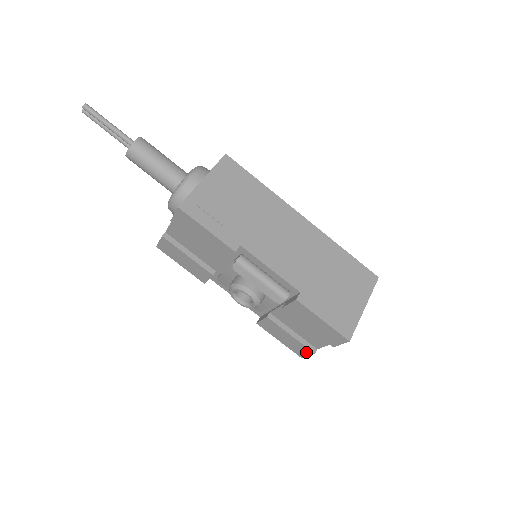
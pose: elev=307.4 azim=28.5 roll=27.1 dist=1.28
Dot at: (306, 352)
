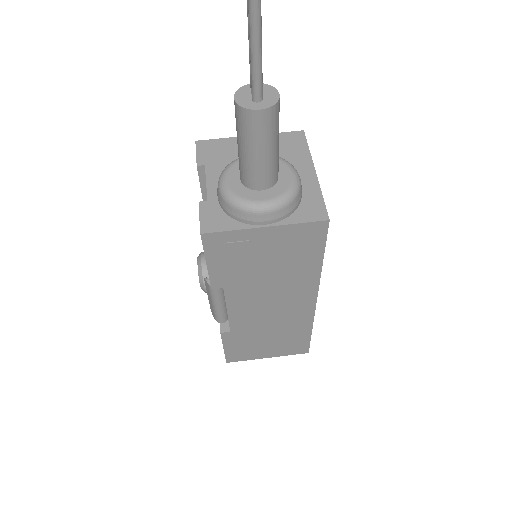
Dot at: occluded
